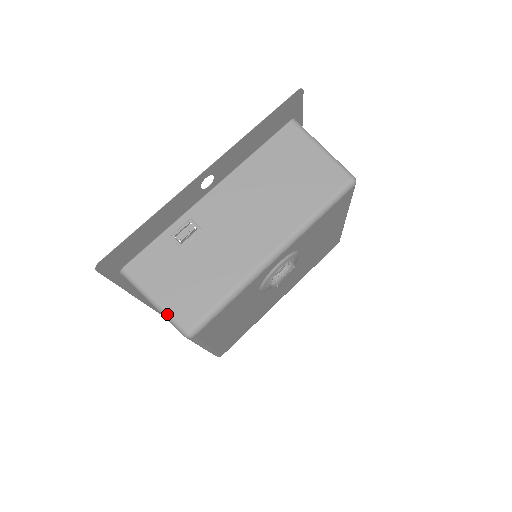
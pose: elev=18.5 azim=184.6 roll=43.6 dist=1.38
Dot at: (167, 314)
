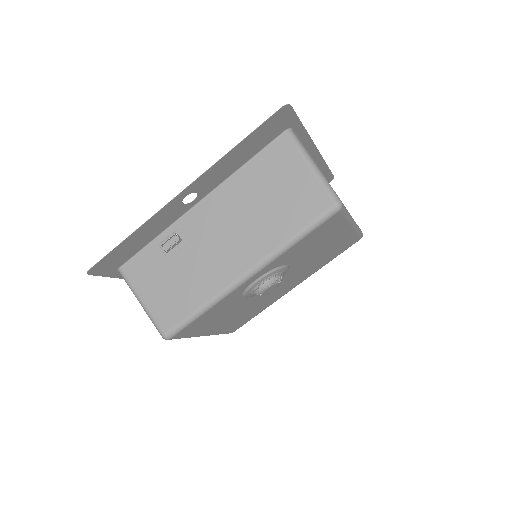
Dot at: (149, 316)
